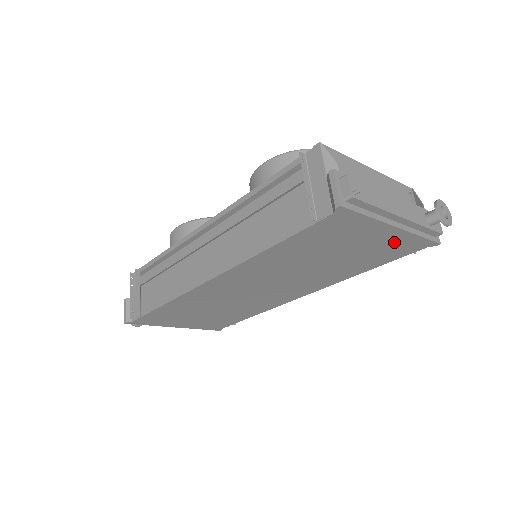
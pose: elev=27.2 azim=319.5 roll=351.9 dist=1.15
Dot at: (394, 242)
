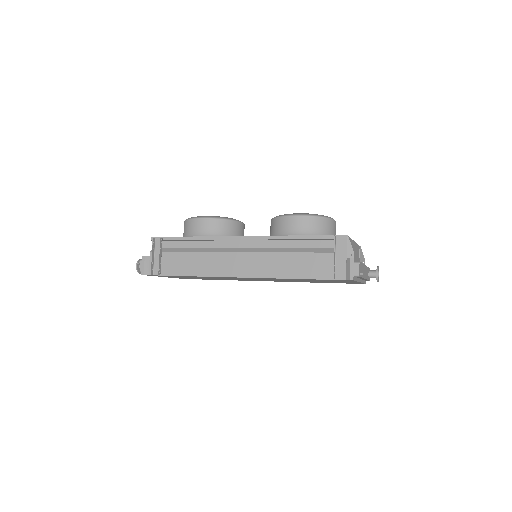
Dot at: occluded
